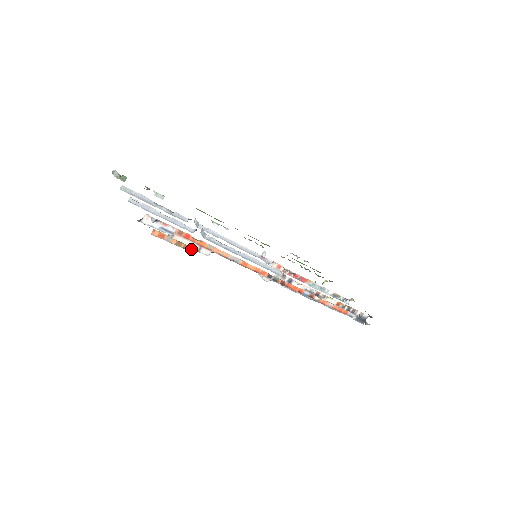
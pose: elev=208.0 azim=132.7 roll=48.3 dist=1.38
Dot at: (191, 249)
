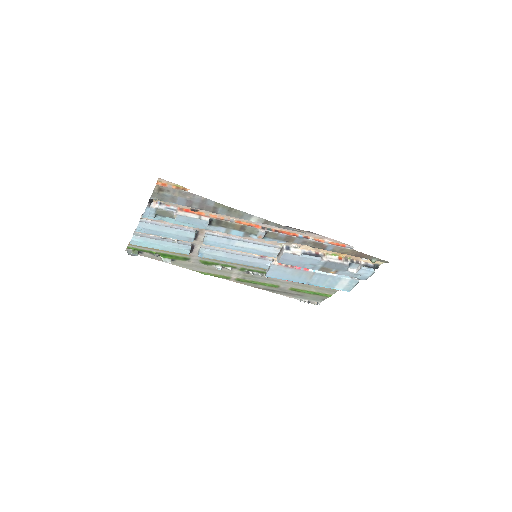
Dot at: occluded
